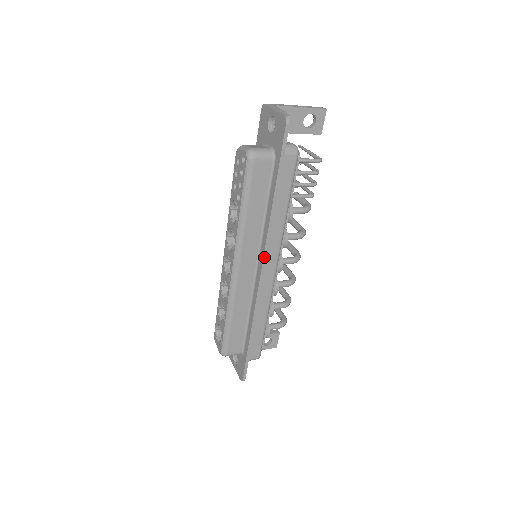
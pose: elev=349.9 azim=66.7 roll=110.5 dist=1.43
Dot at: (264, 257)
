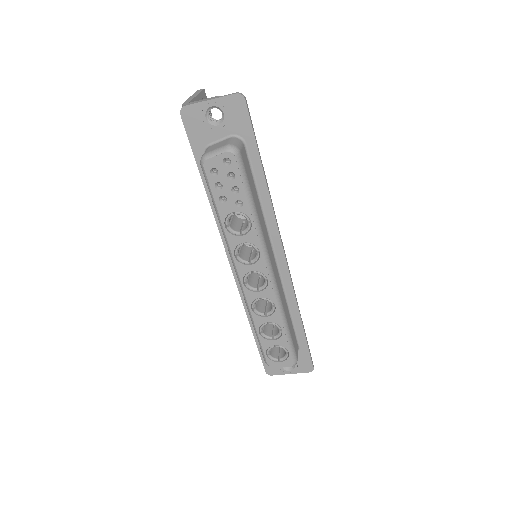
Dot at: (281, 240)
